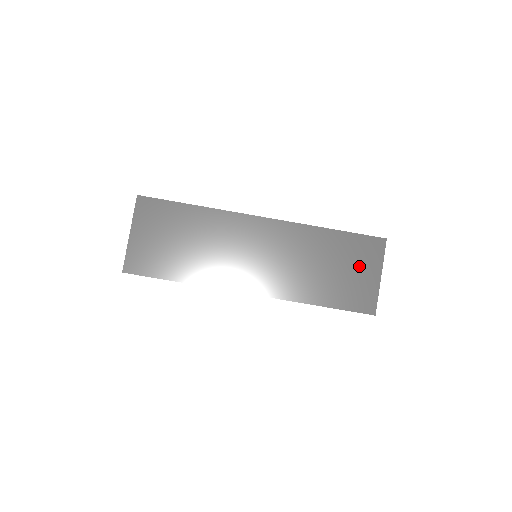
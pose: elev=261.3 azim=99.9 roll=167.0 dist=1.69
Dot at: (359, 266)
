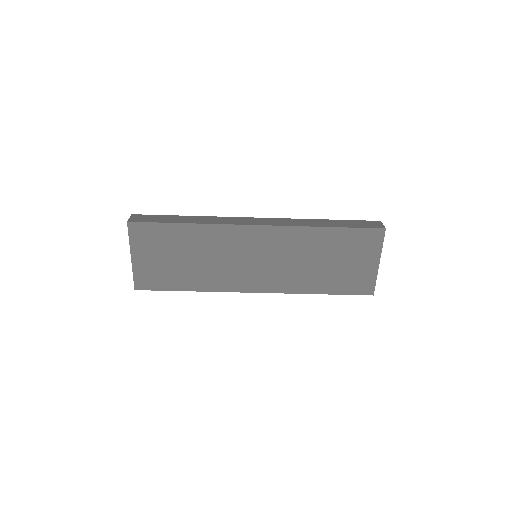
Dot at: (357, 257)
